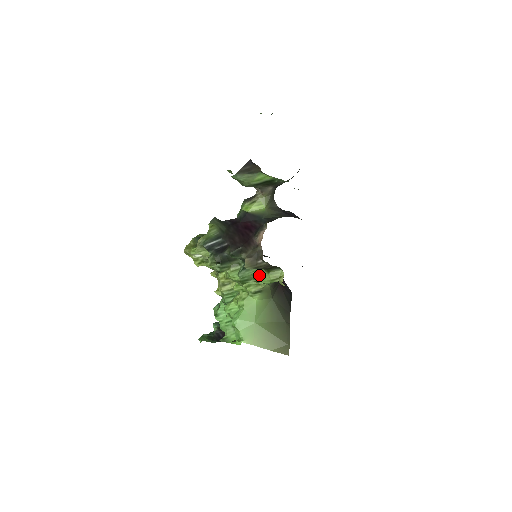
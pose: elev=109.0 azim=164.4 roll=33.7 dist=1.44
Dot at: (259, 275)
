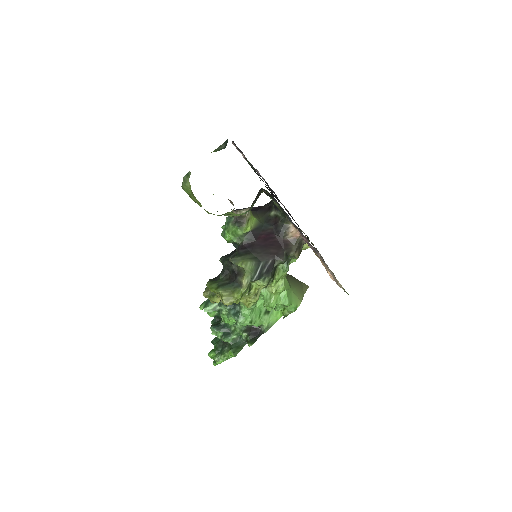
Dot at: (292, 258)
